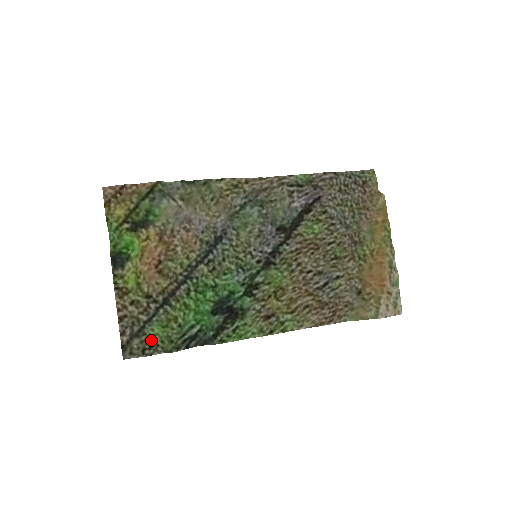
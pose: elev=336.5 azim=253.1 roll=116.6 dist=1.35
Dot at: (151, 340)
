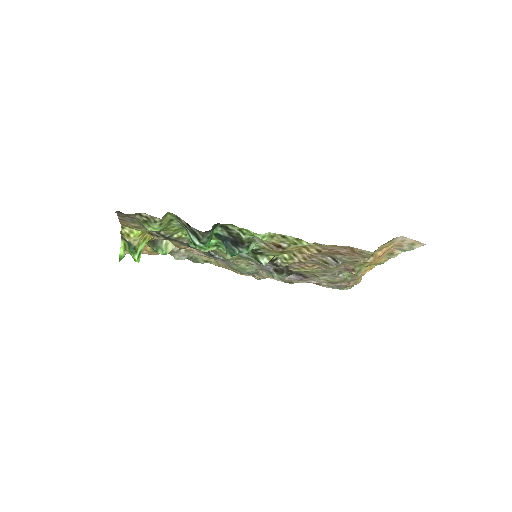
Dot at: (149, 224)
